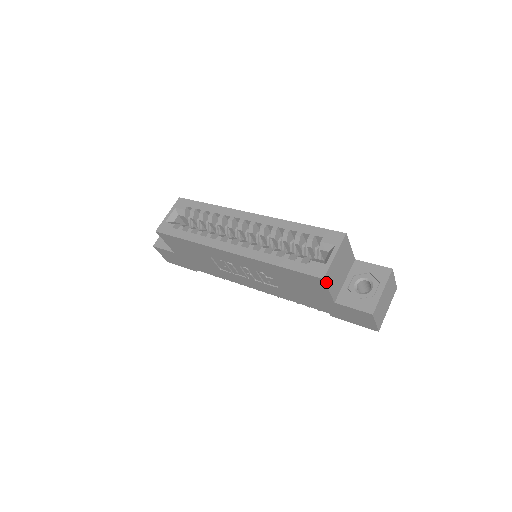
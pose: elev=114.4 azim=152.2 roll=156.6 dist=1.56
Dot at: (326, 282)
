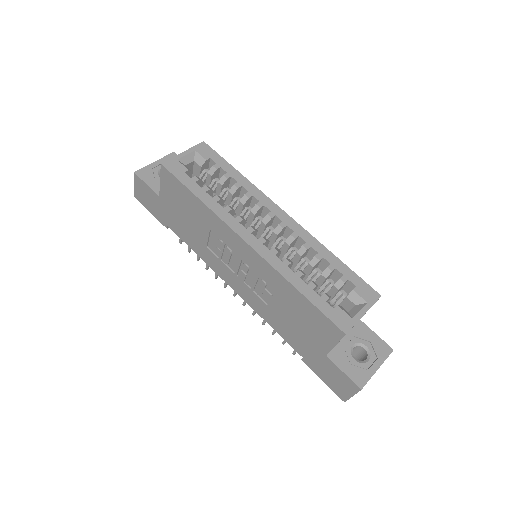
Dot at: occluded
